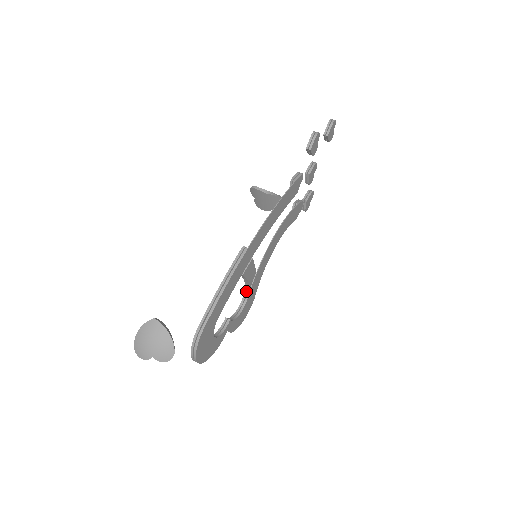
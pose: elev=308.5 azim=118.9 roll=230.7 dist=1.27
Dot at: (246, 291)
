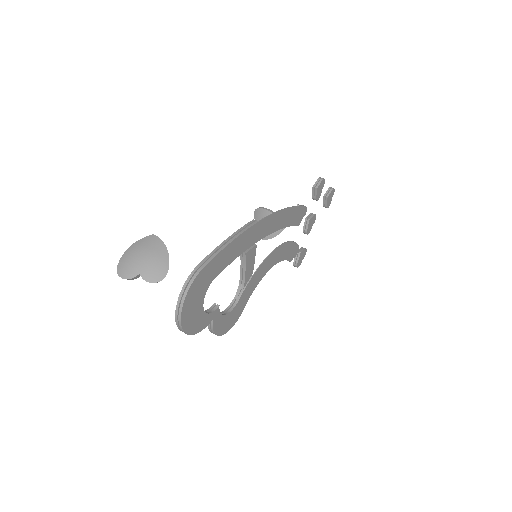
Dot at: (237, 294)
